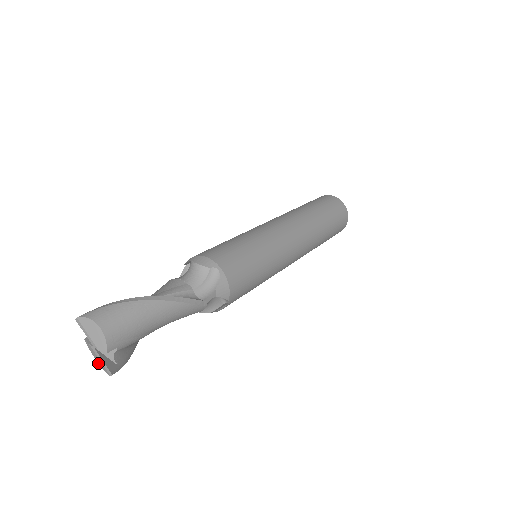
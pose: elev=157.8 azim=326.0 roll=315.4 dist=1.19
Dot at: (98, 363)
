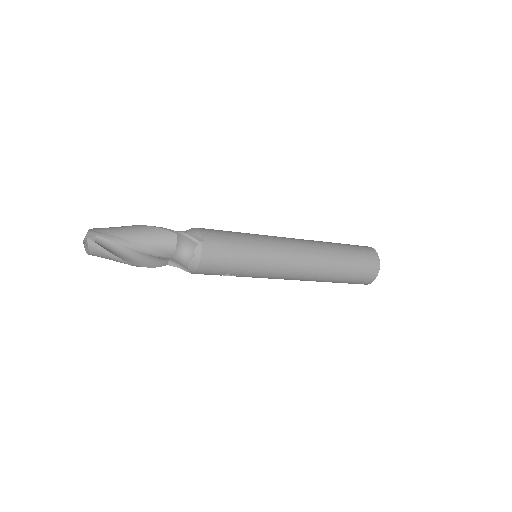
Dot at: (88, 253)
